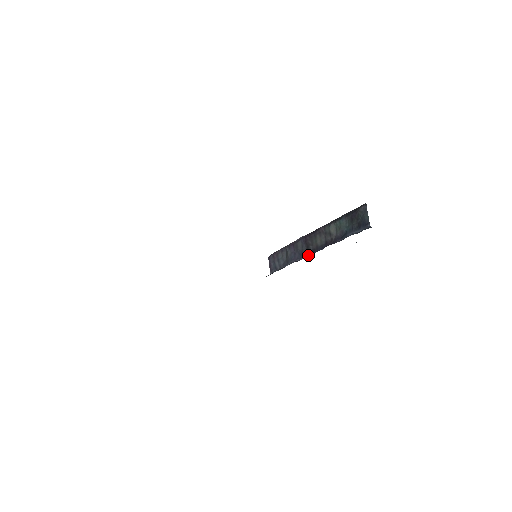
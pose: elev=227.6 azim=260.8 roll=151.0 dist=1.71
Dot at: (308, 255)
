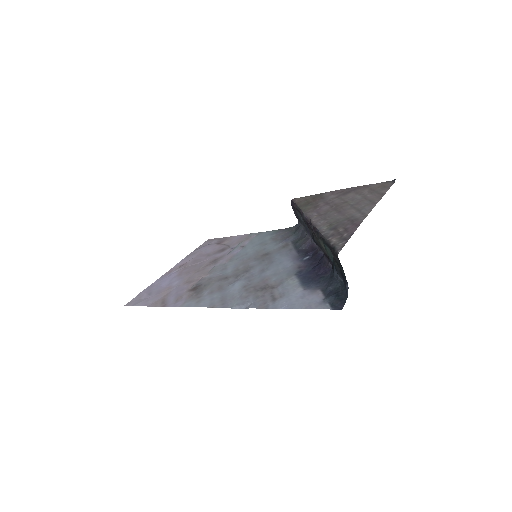
Dot at: (316, 244)
